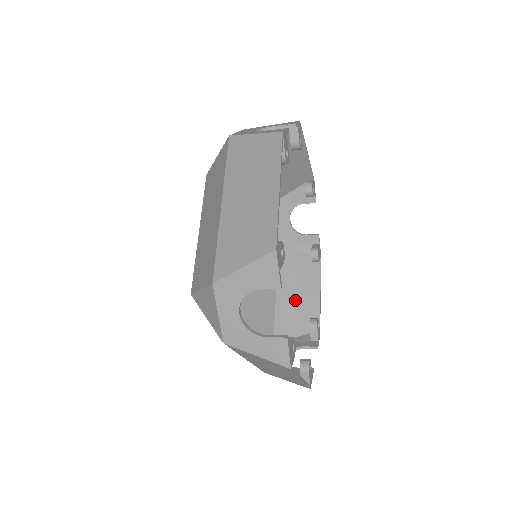
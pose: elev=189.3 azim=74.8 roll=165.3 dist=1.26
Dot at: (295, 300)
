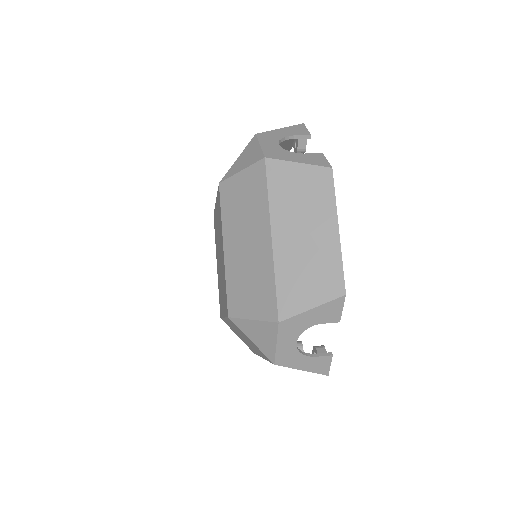
Dot at: occluded
